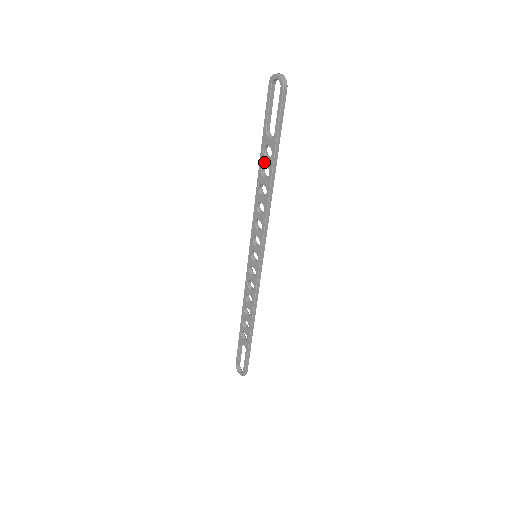
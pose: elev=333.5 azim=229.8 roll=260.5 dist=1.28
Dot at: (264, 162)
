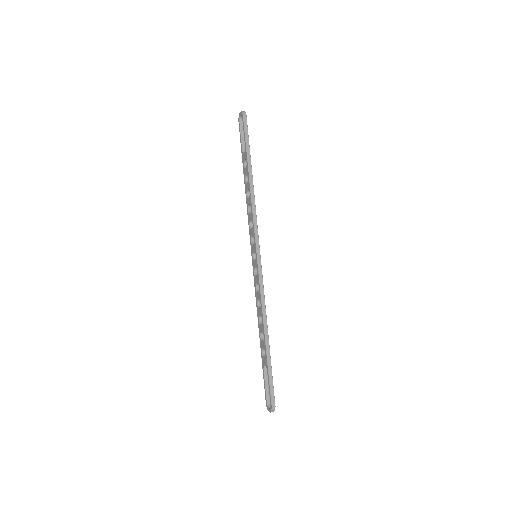
Dot at: (245, 173)
